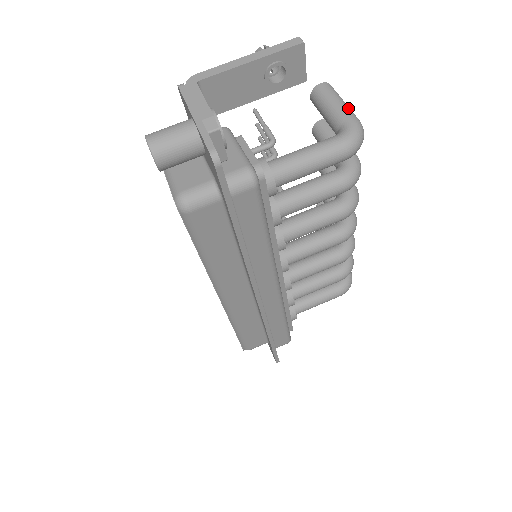
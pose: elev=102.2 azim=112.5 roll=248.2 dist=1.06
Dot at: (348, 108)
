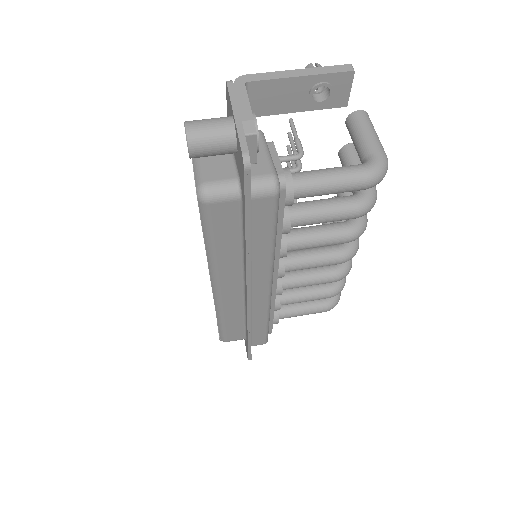
Dot at: (379, 141)
